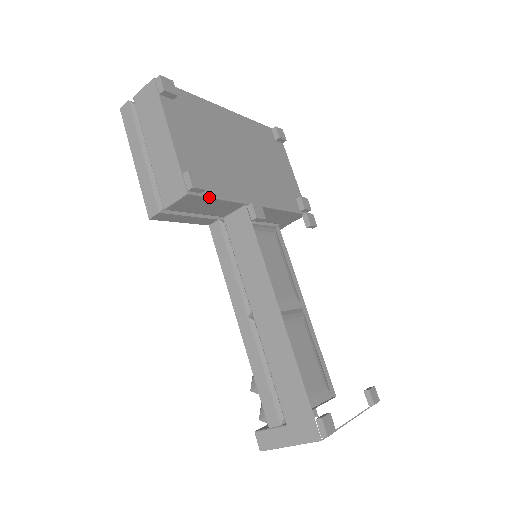
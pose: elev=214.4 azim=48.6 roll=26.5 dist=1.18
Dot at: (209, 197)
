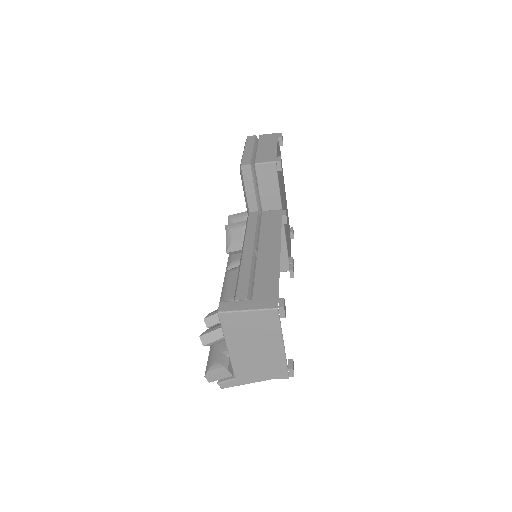
Dot at: (278, 179)
